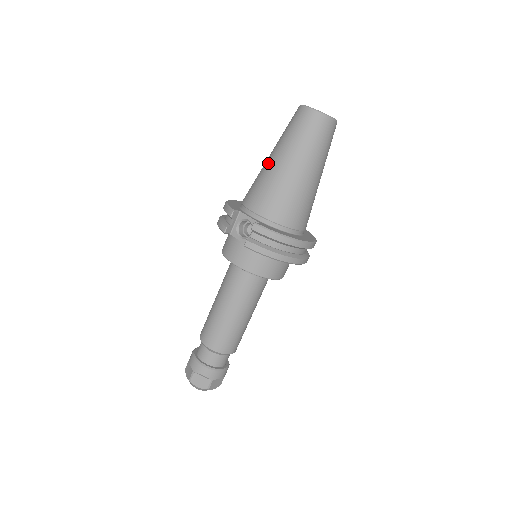
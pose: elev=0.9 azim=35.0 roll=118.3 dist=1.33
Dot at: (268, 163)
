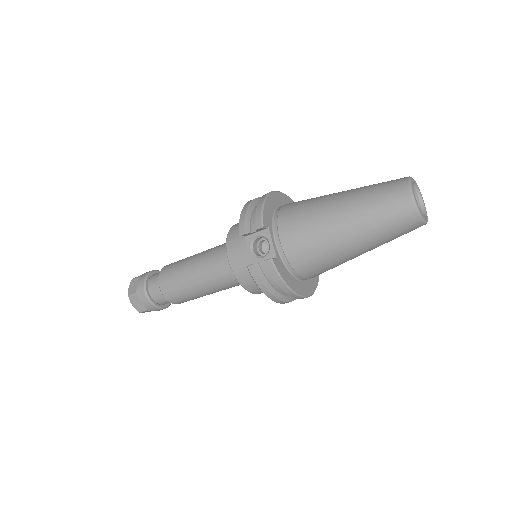
Dot at: (331, 207)
